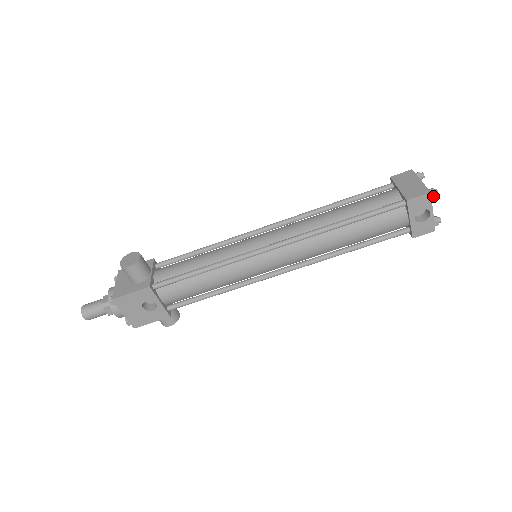
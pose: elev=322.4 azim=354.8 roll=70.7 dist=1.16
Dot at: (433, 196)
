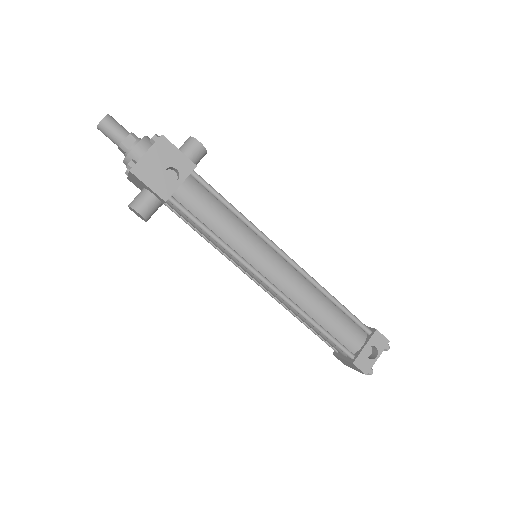
Dot at: (387, 347)
